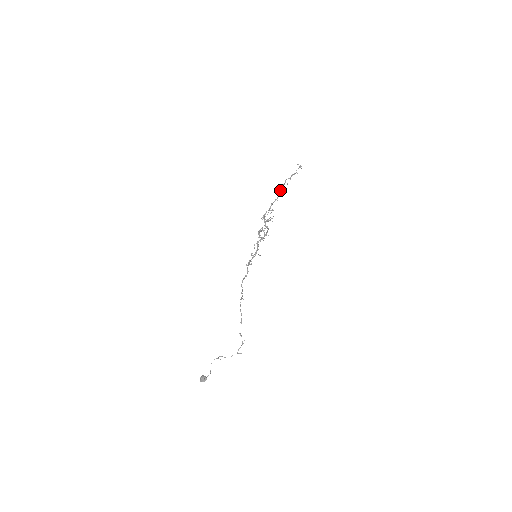
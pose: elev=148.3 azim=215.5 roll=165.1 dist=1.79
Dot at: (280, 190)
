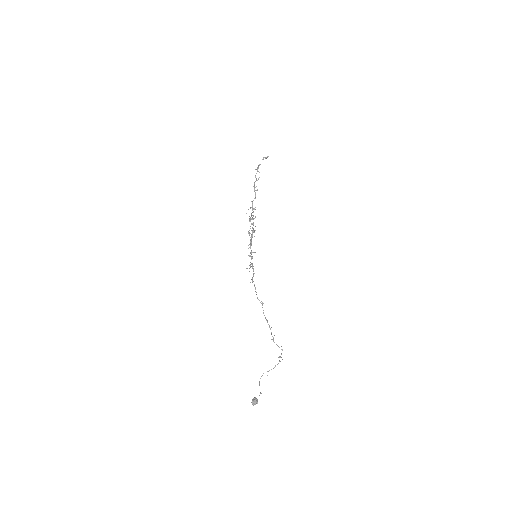
Dot at: (254, 187)
